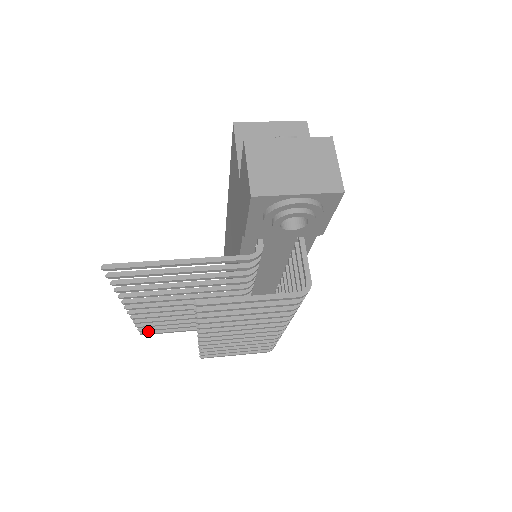
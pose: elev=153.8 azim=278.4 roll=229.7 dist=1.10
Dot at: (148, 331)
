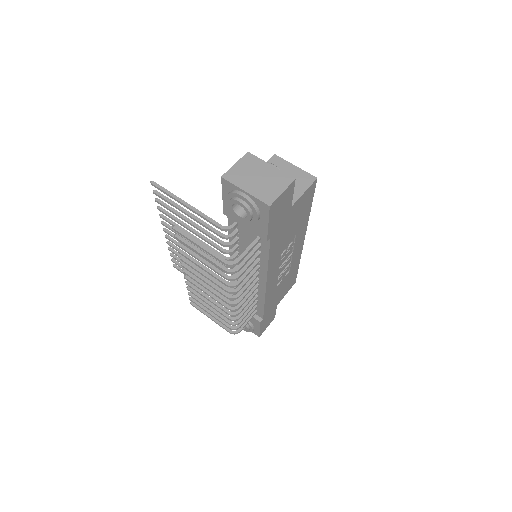
Dot at: (178, 266)
